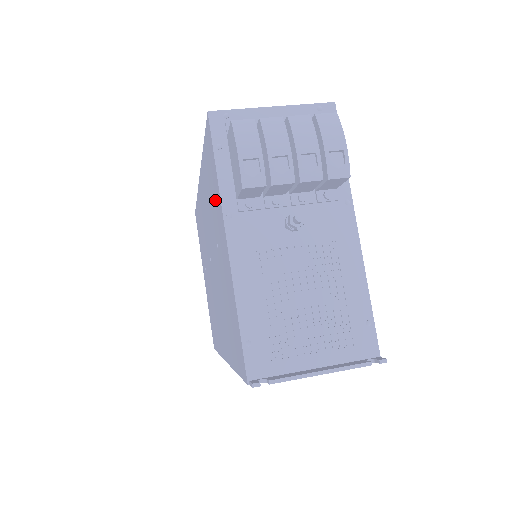
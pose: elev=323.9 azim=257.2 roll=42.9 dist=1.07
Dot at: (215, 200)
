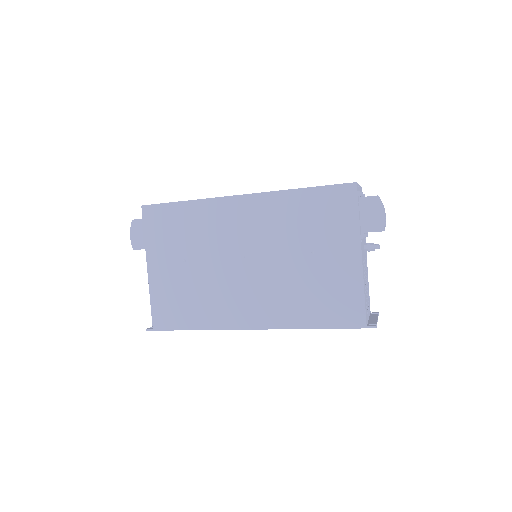
Dot at: (335, 228)
